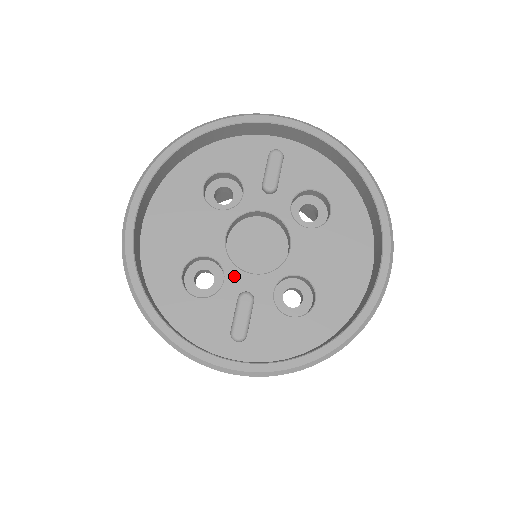
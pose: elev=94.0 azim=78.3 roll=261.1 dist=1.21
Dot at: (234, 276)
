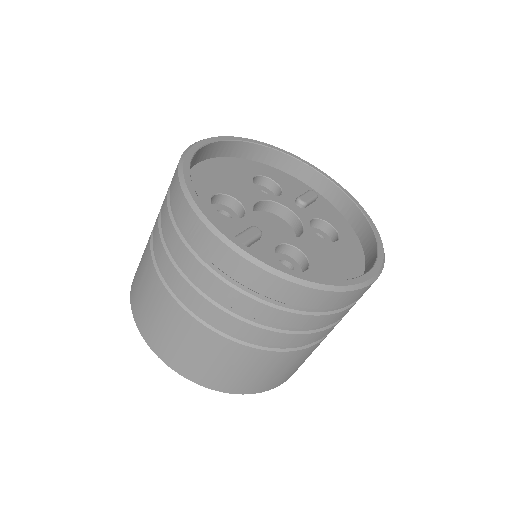
Dot at: (252, 220)
